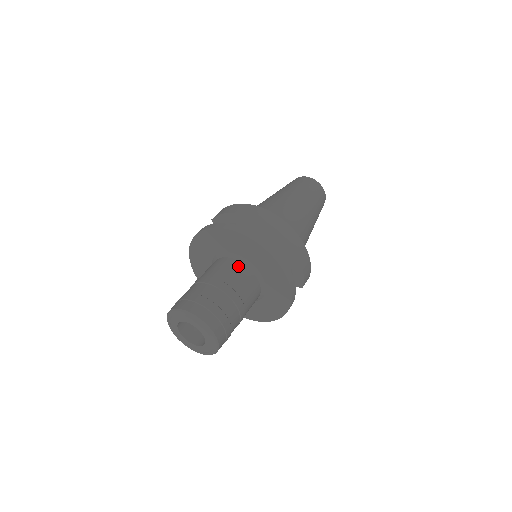
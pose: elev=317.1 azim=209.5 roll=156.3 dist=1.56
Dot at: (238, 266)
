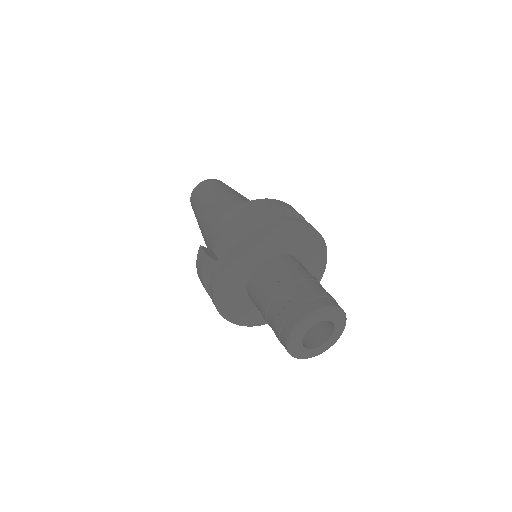
Dot at: (292, 258)
